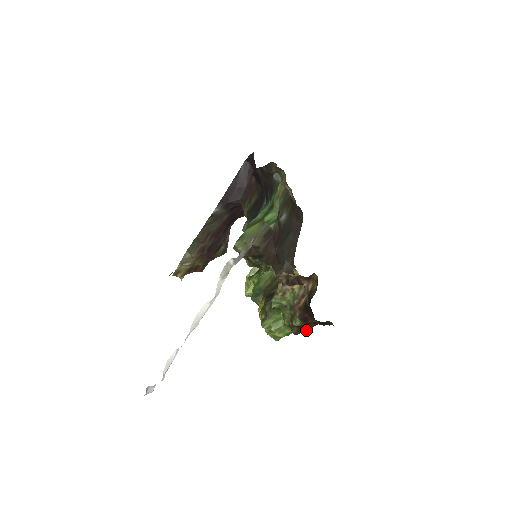
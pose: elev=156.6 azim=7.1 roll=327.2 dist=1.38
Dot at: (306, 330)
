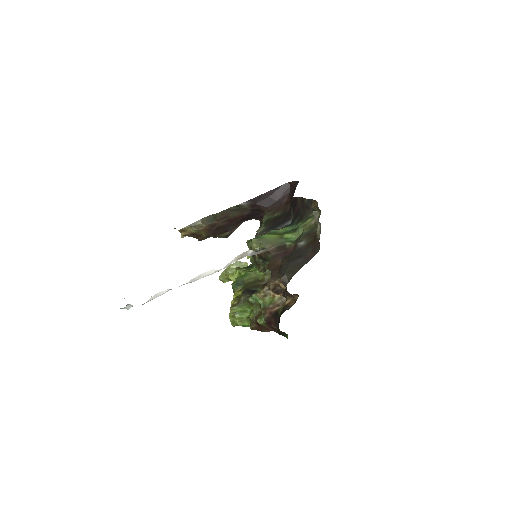
Dot at: (263, 330)
